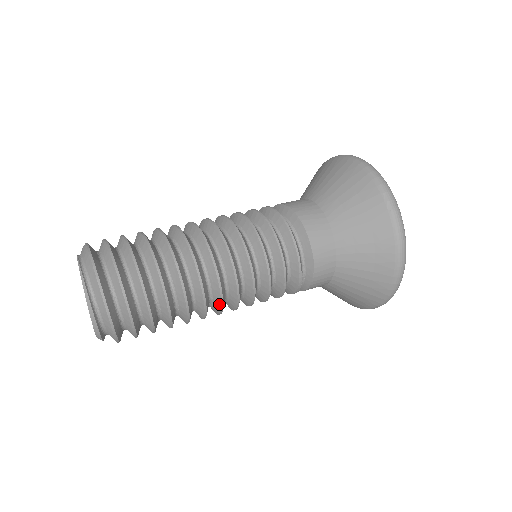
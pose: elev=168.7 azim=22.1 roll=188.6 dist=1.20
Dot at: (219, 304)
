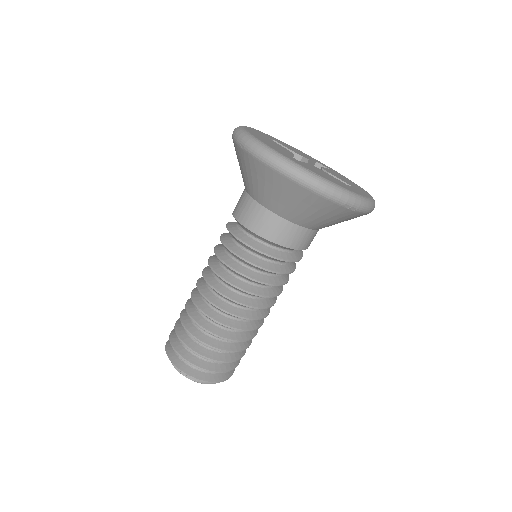
Dot at: occluded
